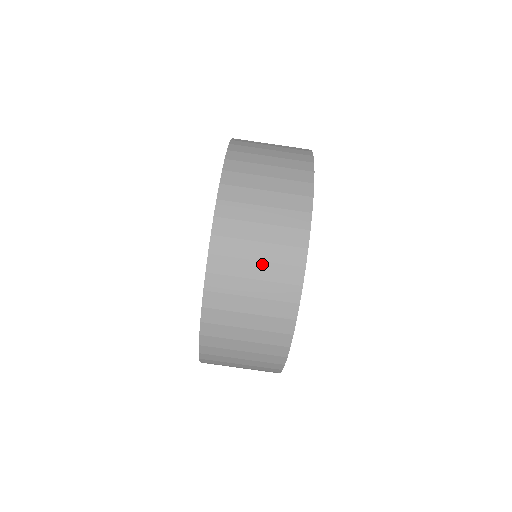
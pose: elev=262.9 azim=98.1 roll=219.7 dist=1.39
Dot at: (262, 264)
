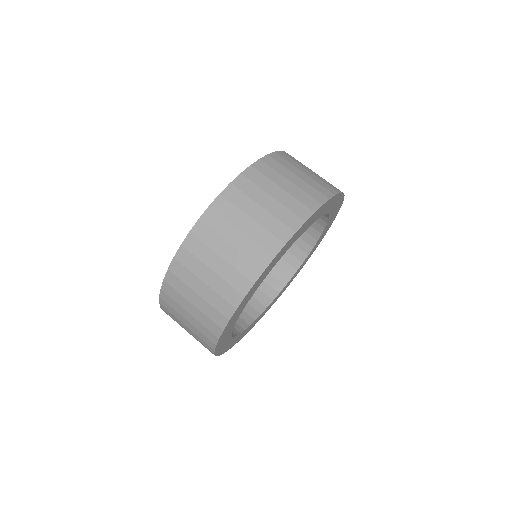
Dot at: (265, 211)
